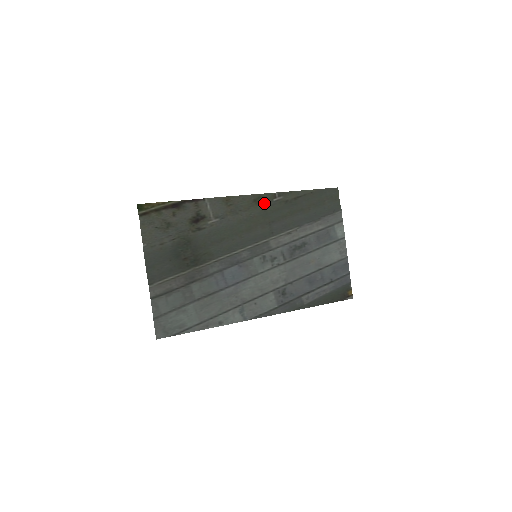
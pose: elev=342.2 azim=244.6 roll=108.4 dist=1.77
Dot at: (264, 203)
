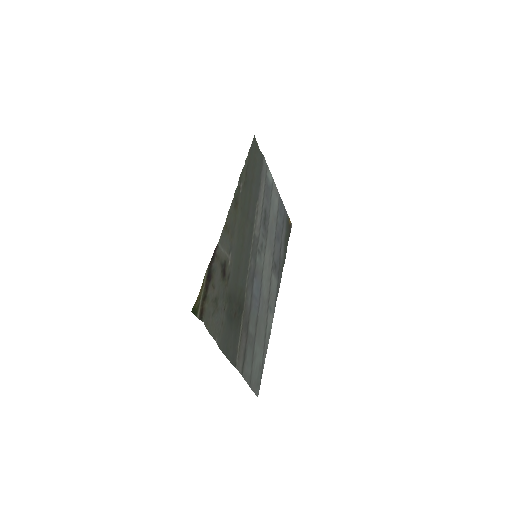
Dot at: (238, 202)
